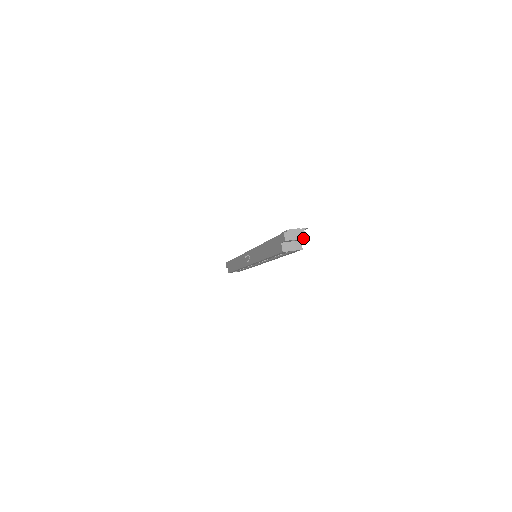
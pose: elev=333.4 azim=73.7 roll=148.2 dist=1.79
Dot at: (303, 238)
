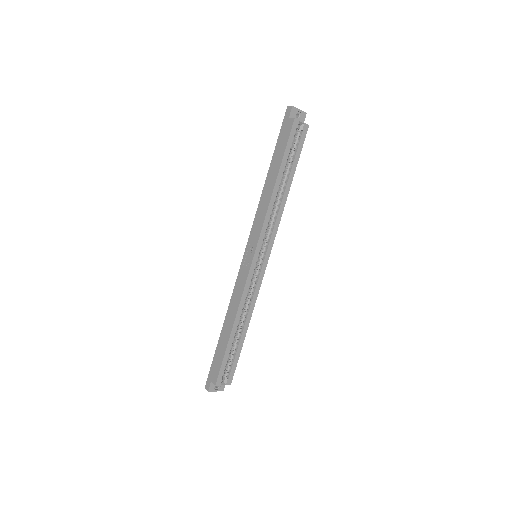
Dot at: (305, 112)
